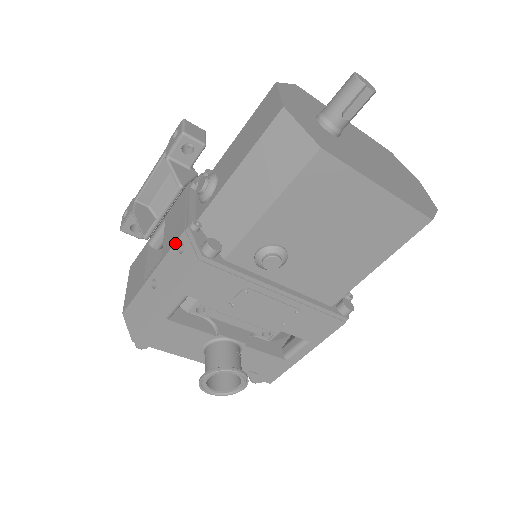
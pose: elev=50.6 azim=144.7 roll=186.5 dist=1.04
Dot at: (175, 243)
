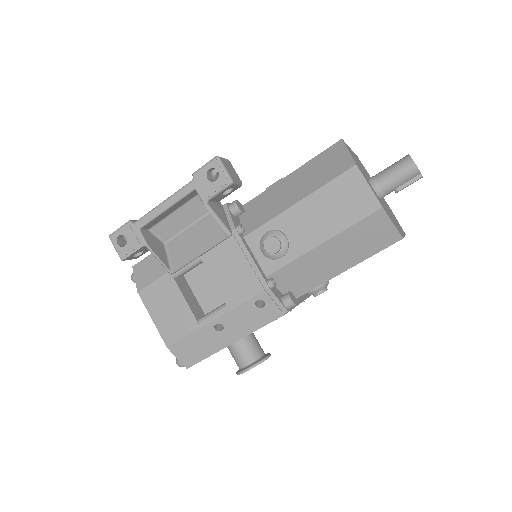
Dot at: (251, 299)
